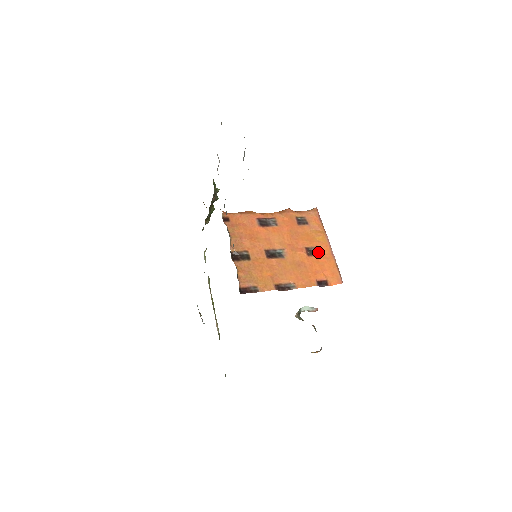
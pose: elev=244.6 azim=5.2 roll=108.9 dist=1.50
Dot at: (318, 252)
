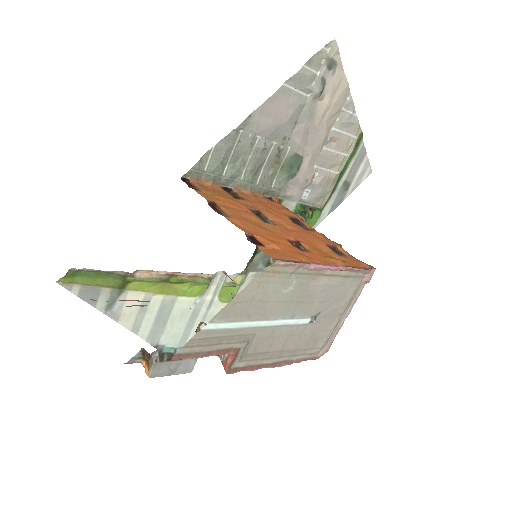
Dot at: (305, 251)
